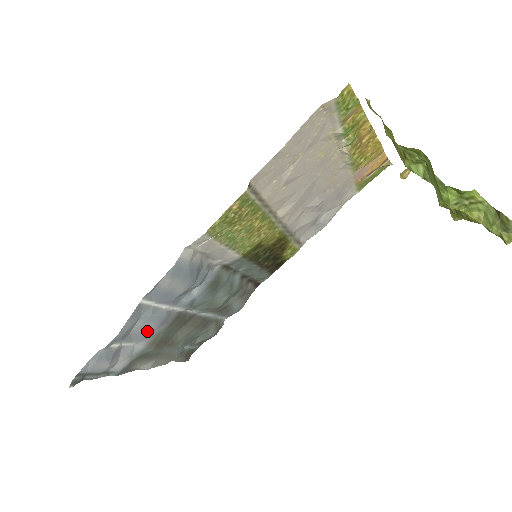
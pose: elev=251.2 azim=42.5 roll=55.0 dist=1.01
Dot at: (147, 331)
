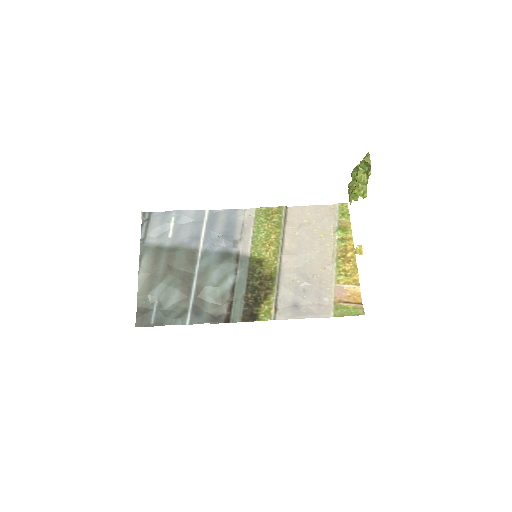
Dot at: (183, 235)
